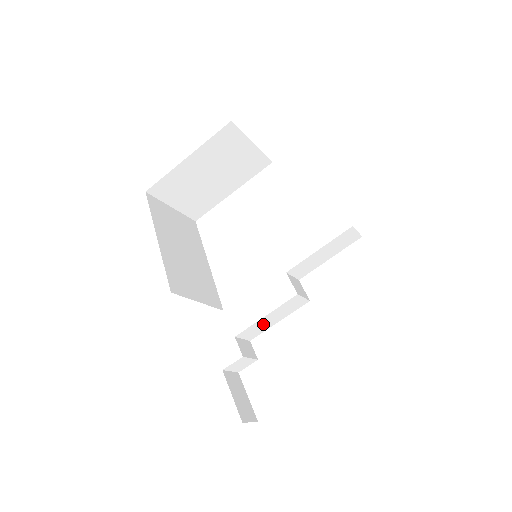
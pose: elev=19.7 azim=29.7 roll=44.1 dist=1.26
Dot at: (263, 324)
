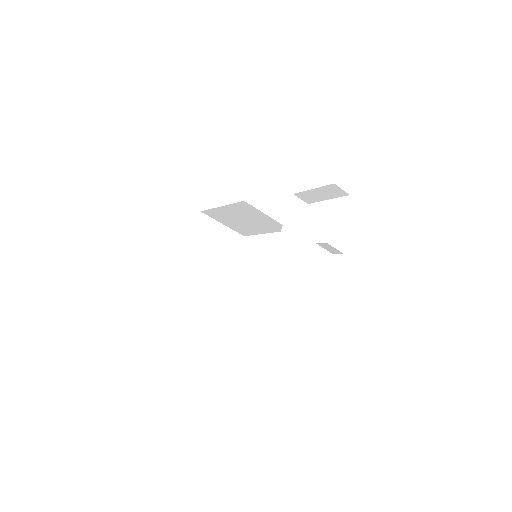
Dot at: (285, 281)
